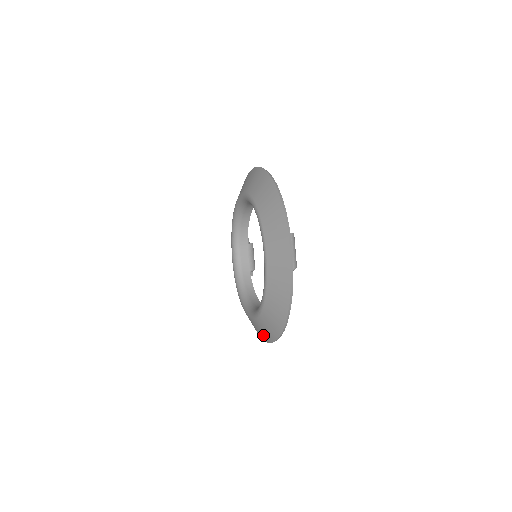
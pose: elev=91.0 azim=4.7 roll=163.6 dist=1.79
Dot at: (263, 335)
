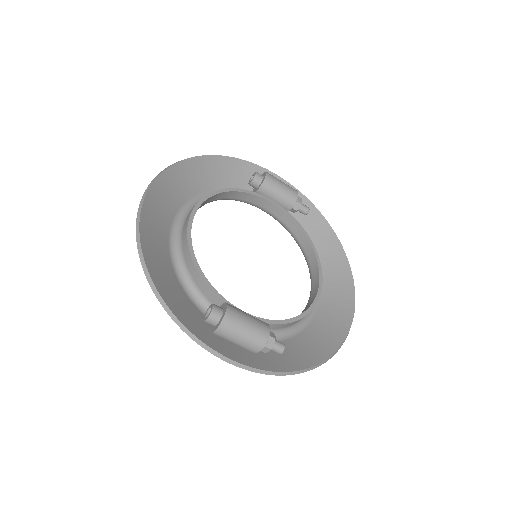
Dot at: (341, 311)
